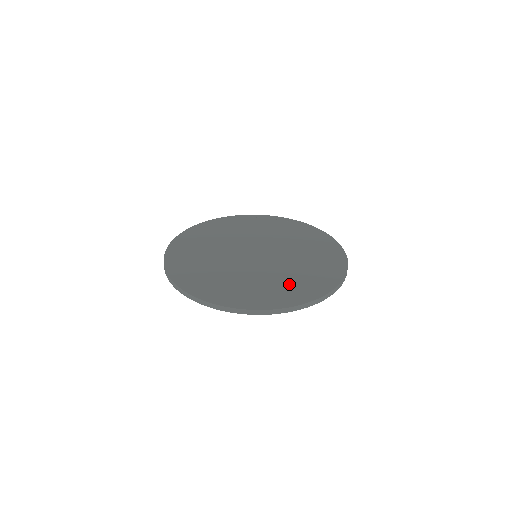
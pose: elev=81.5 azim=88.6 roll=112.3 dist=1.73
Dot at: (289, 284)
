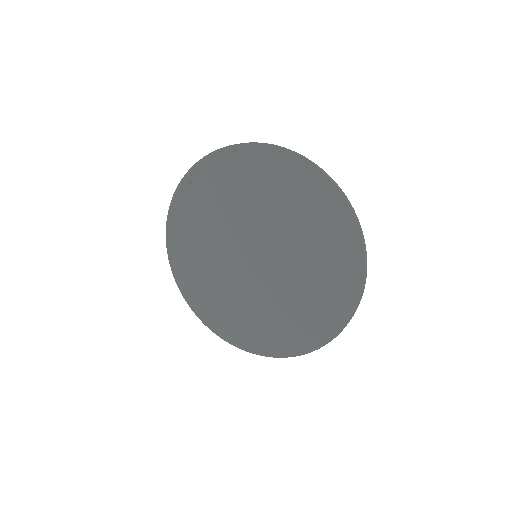
Dot at: (314, 303)
